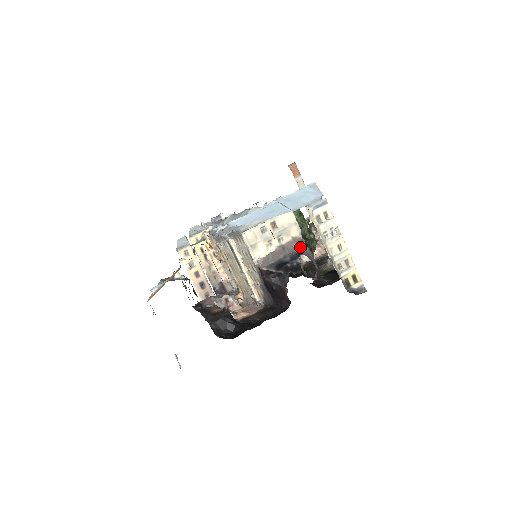
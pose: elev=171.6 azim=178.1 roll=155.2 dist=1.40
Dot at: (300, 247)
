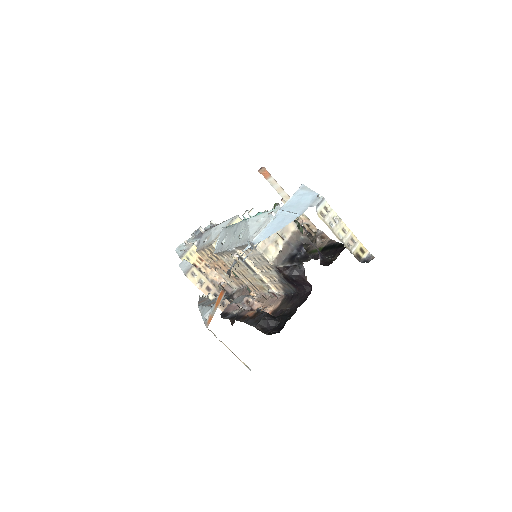
Dot at: (300, 238)
